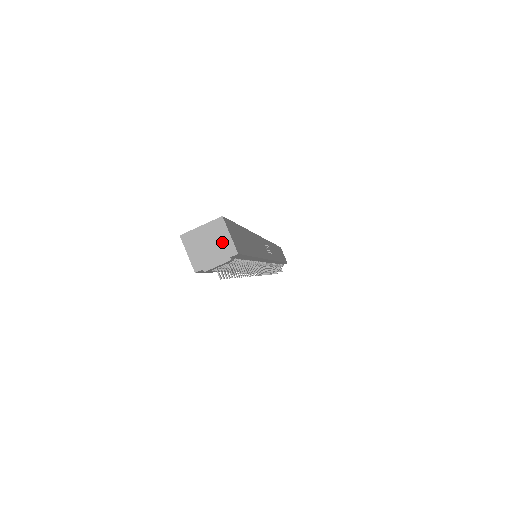
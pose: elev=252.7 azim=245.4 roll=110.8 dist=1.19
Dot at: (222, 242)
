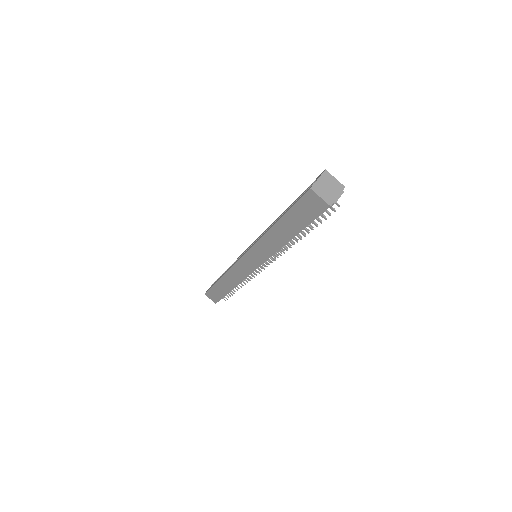
Dot at: (334, 184)
